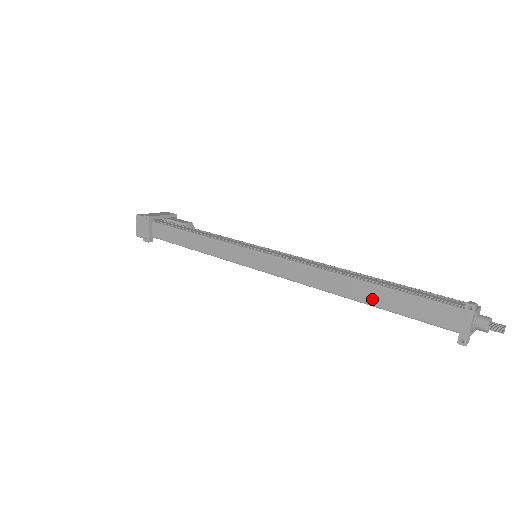
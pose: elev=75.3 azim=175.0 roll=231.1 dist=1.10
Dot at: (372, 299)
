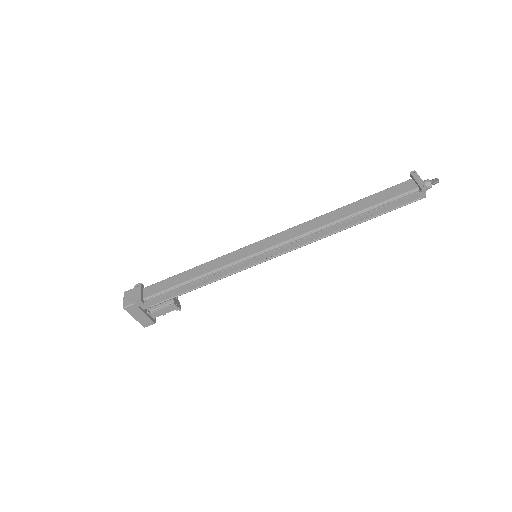
Dot at: (358, 208)
